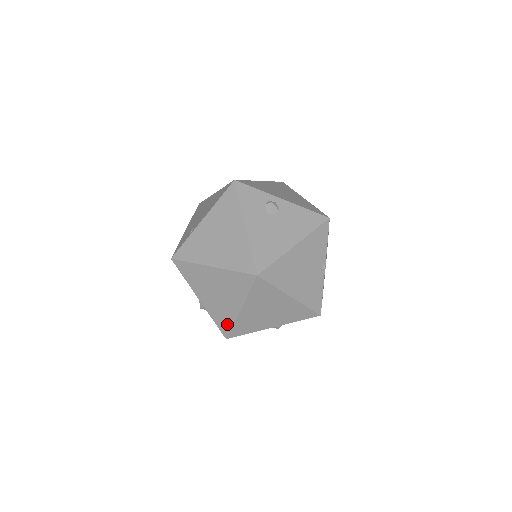
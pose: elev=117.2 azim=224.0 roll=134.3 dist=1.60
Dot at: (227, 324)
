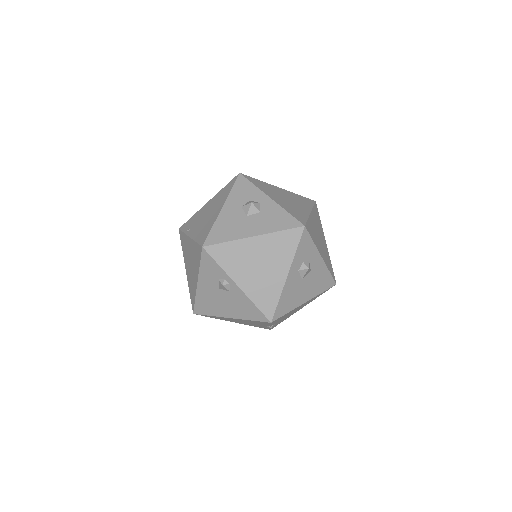
Dot at: occluded
